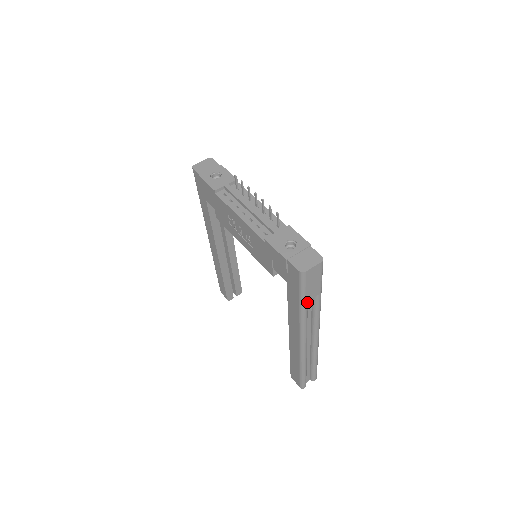
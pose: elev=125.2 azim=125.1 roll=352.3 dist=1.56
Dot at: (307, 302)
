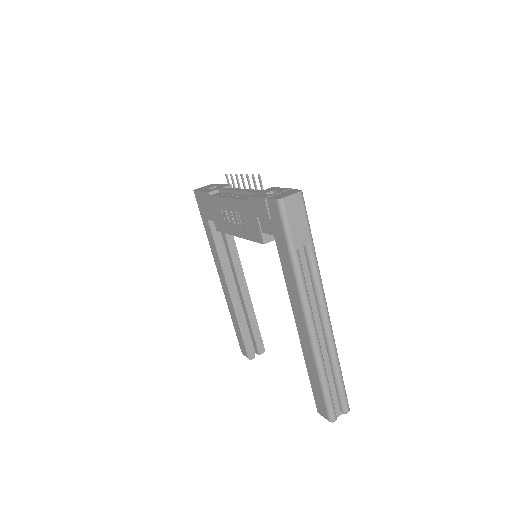
Dot at: (297, 251)
